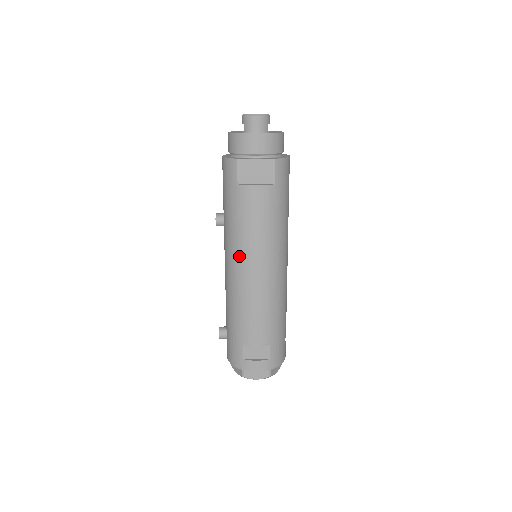
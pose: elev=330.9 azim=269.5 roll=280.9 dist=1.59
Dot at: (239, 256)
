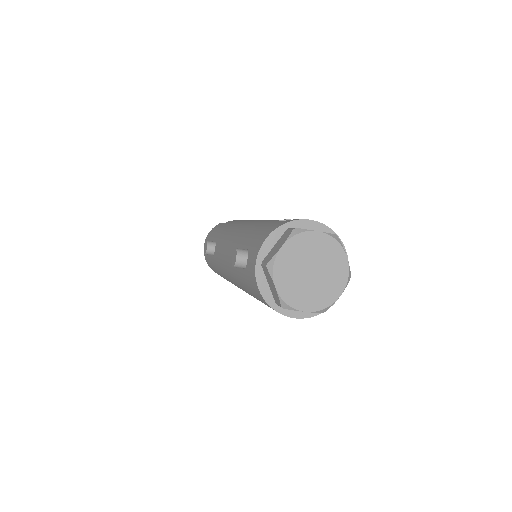
Dot at: occluded
